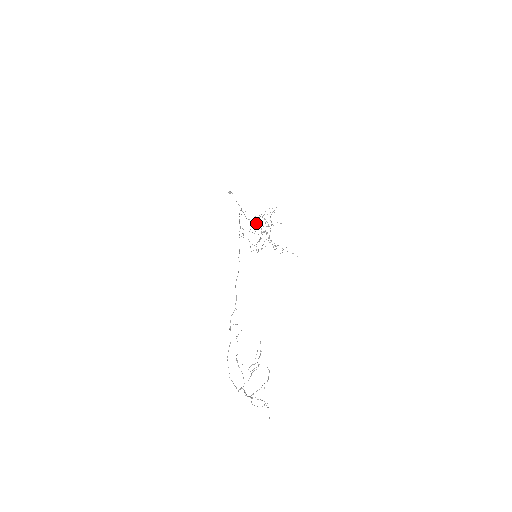
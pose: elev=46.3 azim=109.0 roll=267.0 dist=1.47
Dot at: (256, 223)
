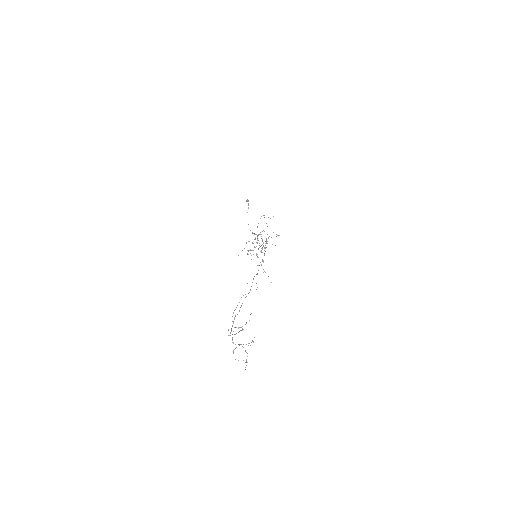
Dot at: (257, 236)
